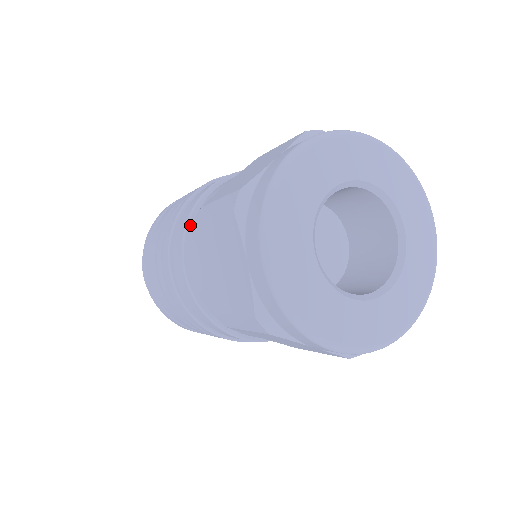
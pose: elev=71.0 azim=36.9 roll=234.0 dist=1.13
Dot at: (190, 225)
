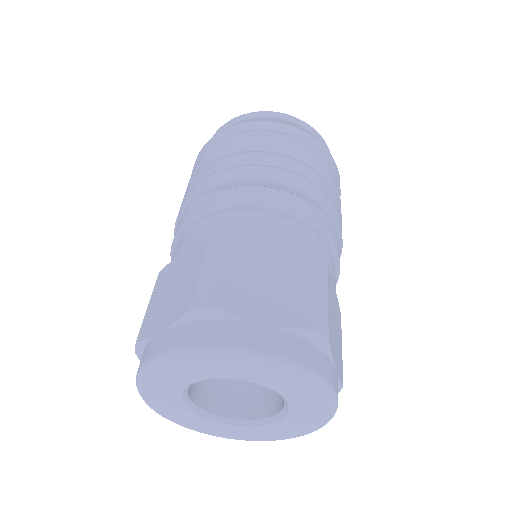
Dot at: (174, 251)
